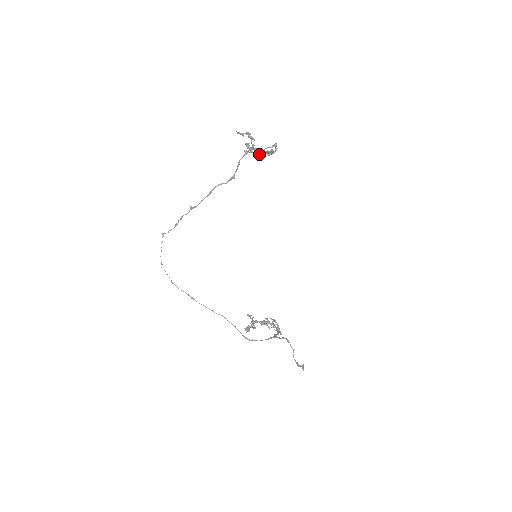
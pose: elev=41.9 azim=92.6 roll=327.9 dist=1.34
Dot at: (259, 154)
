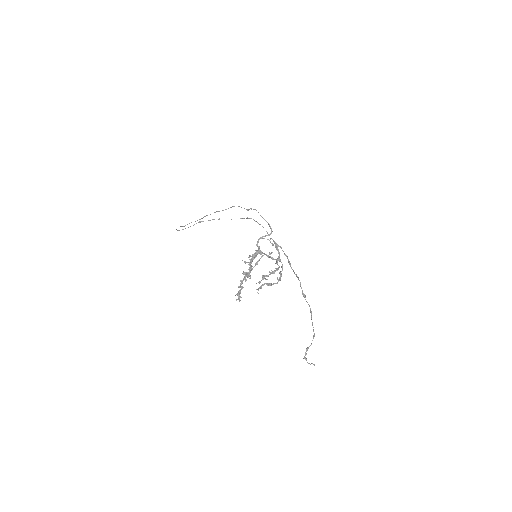
Dot at: (260, 250)
